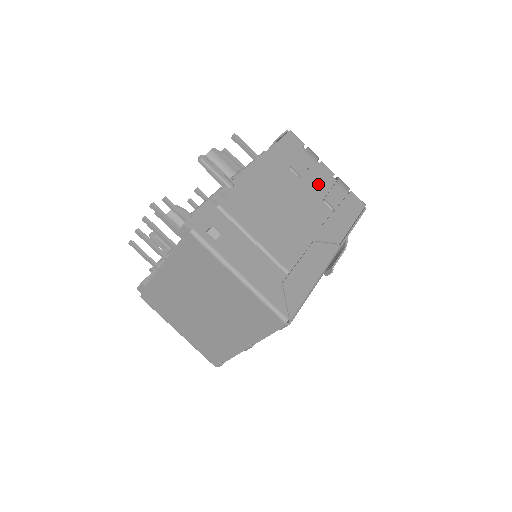
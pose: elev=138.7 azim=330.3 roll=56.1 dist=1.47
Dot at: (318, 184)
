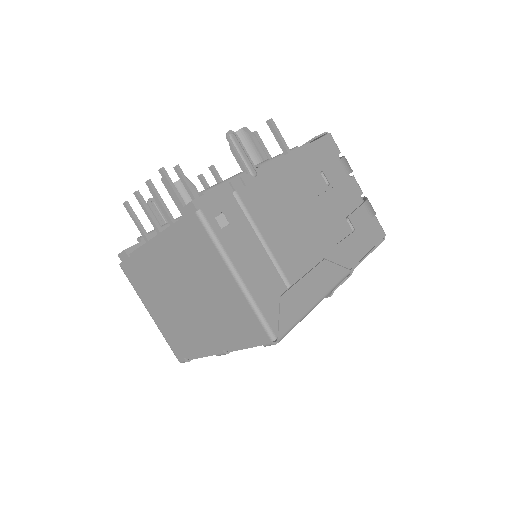
Dot at: (344, 199)
